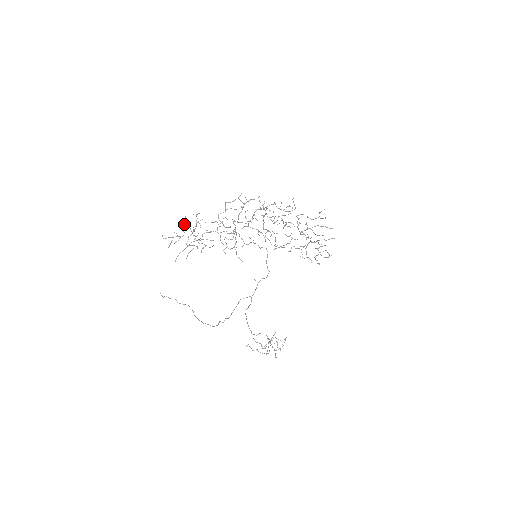
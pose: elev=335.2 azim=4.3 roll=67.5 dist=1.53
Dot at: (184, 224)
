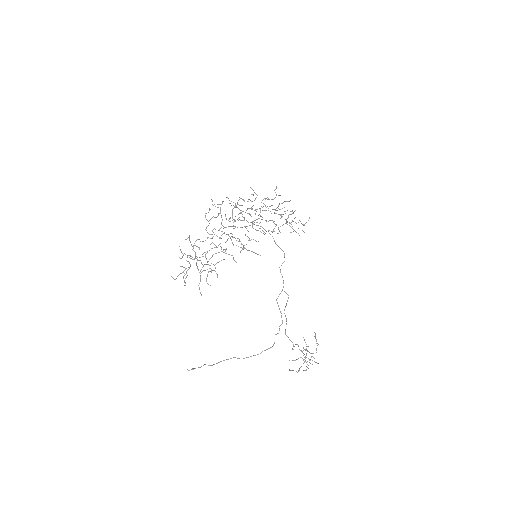
Dot at: (183, 255)
